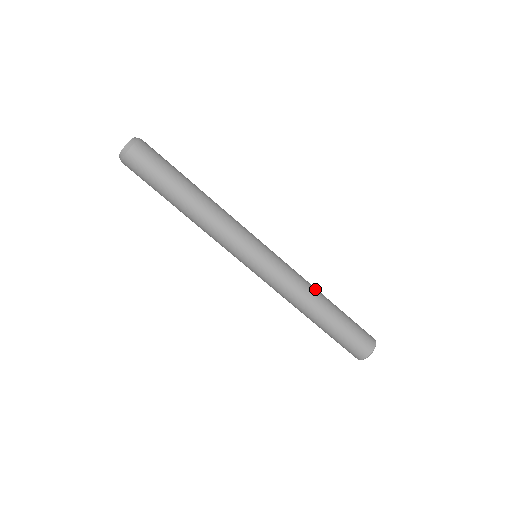
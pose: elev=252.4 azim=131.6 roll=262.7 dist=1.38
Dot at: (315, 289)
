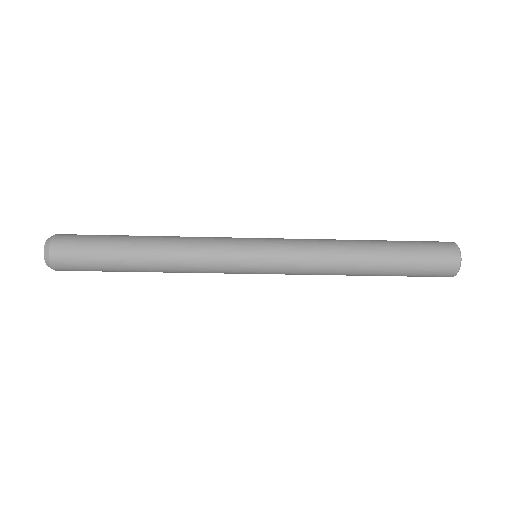
Dot at: (344, 243)
